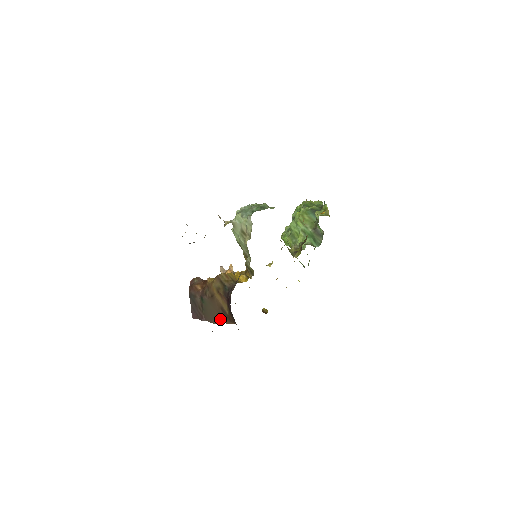
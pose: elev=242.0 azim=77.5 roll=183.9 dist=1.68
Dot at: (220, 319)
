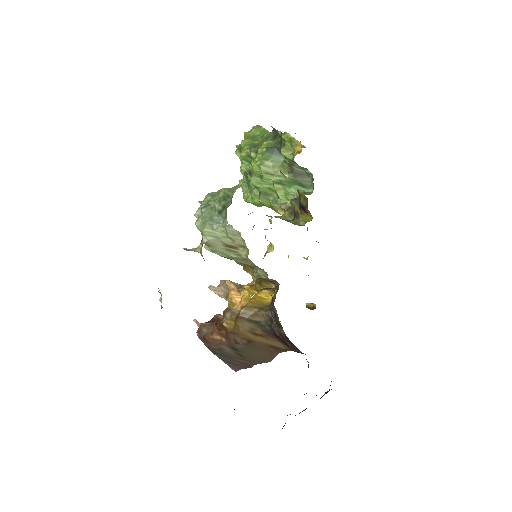
Dot at: (273, 354)
